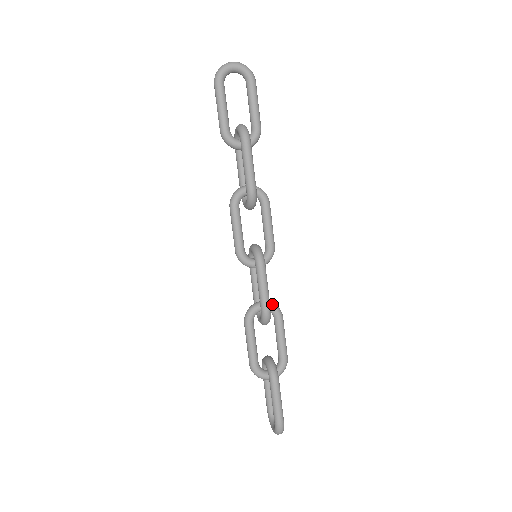
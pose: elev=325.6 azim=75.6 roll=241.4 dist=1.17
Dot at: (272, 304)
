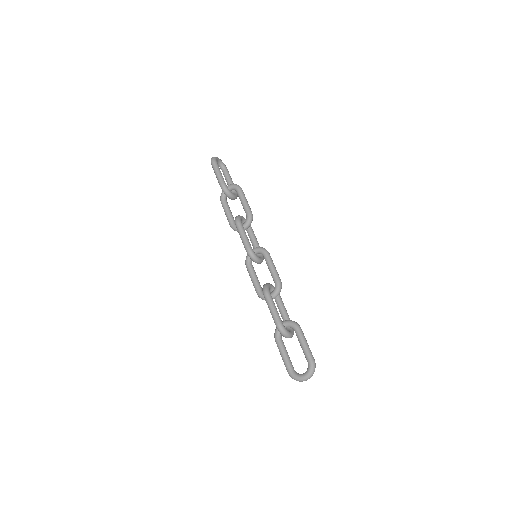
Dot at: occluded
